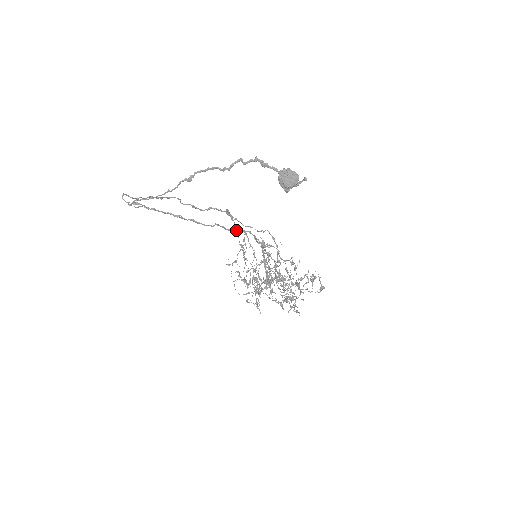
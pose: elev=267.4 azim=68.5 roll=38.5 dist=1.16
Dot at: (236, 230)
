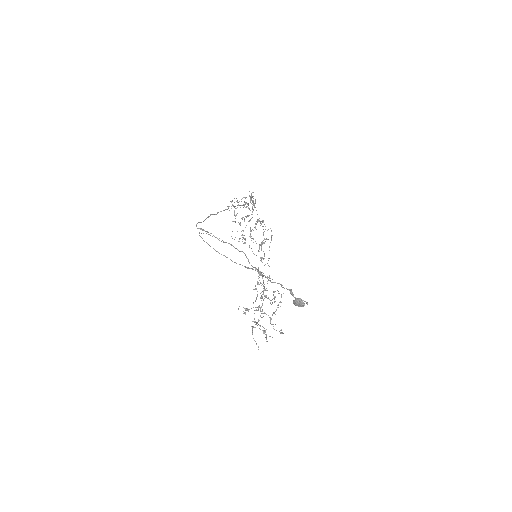
Dot at: (255, 268)
